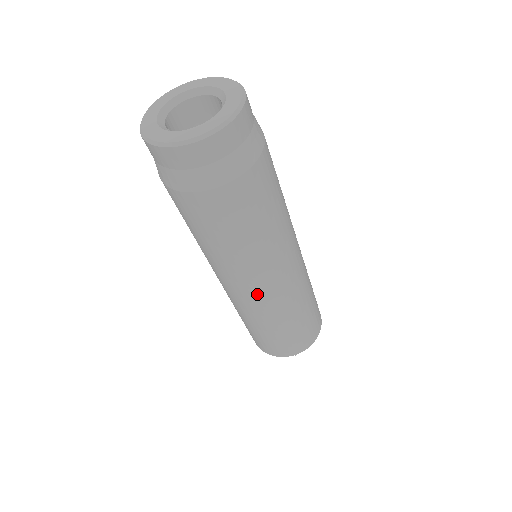
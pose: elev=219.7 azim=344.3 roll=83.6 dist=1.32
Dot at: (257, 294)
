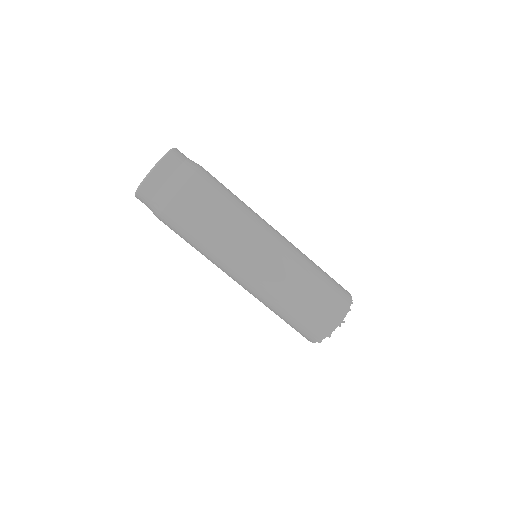
Dot at: (263, 262)
